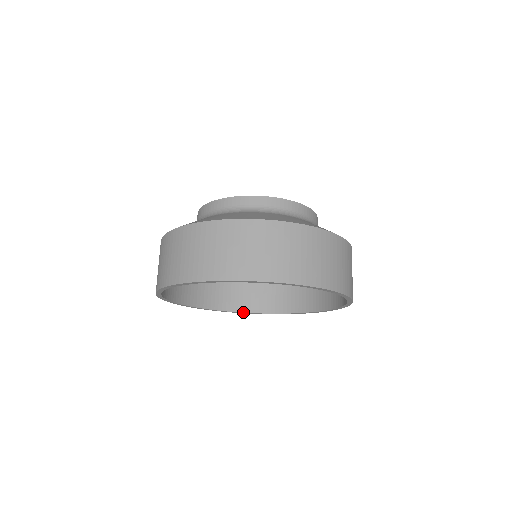
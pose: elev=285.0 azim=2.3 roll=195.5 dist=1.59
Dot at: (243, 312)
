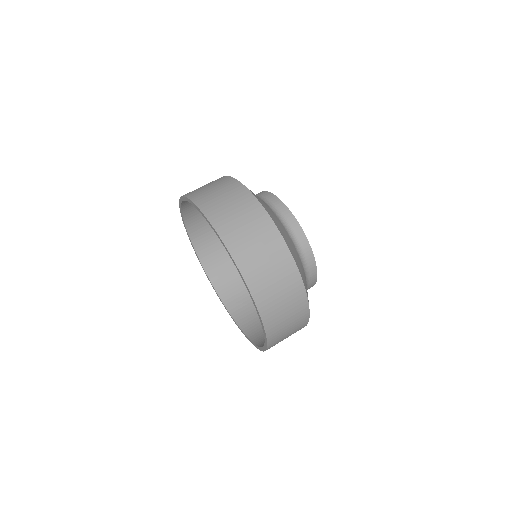
Dot at: (203, 267)
